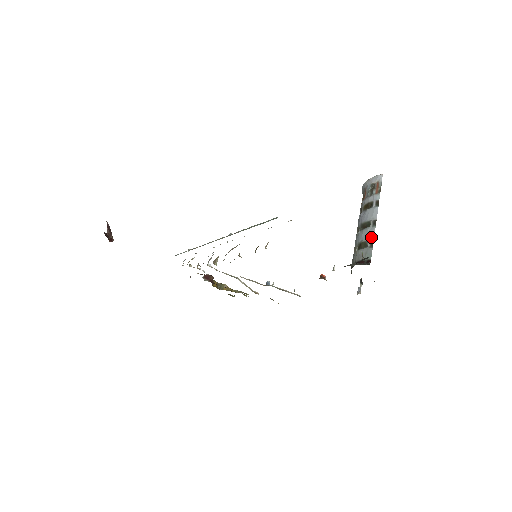
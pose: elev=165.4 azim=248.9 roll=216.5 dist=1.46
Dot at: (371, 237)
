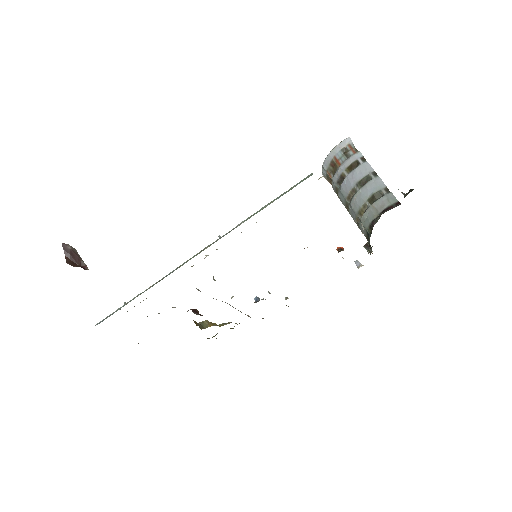
Dot at: (382, 185)
